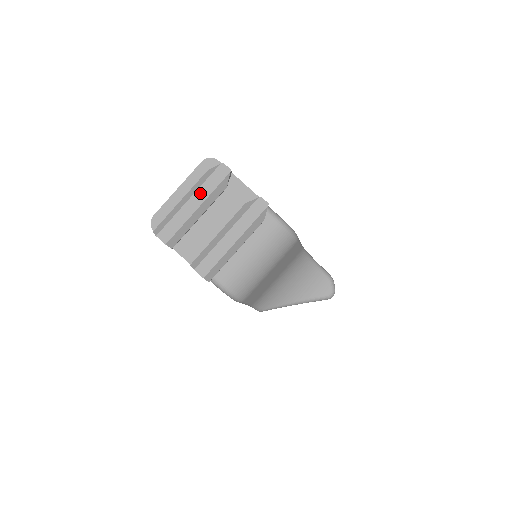
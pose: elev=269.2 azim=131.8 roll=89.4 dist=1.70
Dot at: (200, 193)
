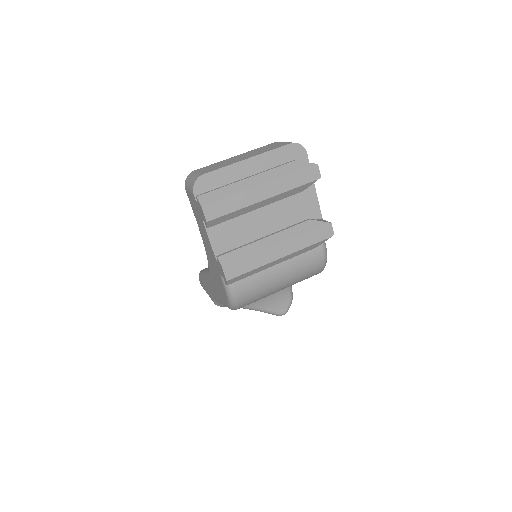
Dot at: (276, 184)
